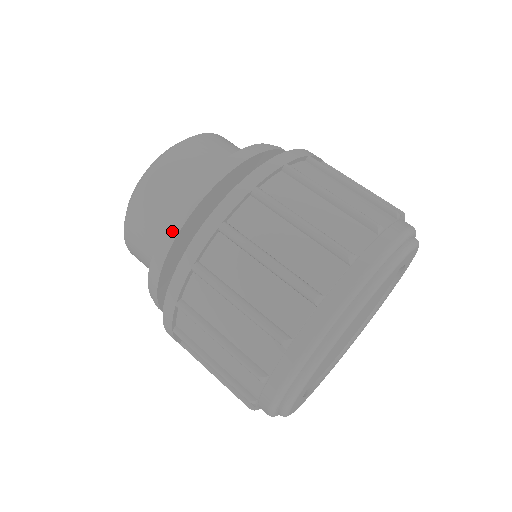
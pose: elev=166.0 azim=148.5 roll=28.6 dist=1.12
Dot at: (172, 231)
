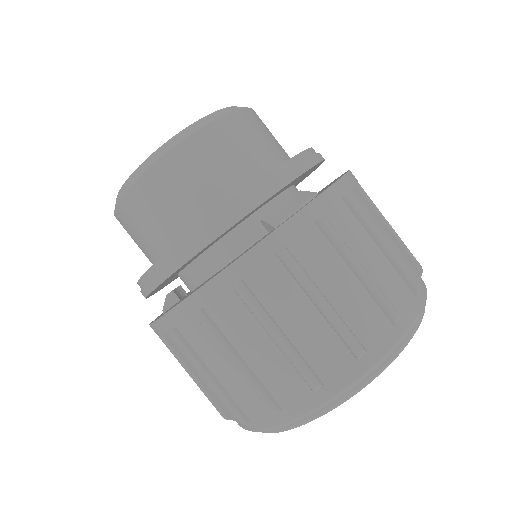
Dot at: (253, 200)
